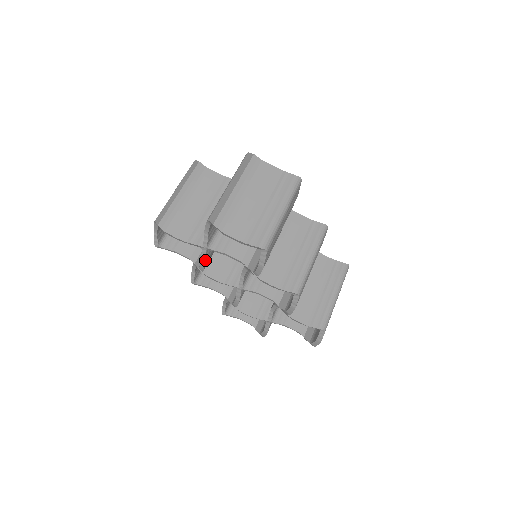
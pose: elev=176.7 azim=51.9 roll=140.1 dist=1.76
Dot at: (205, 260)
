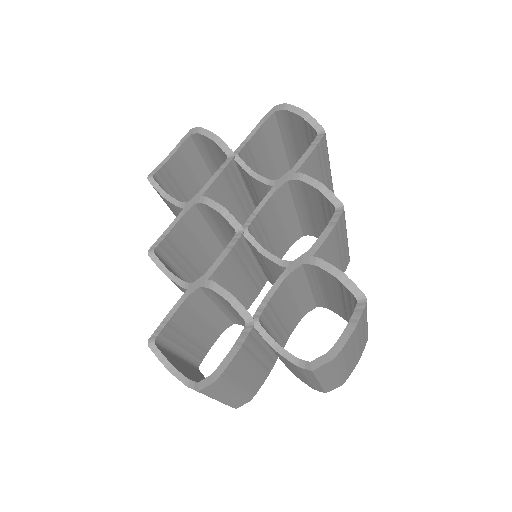
Dot at: (225, 167)
